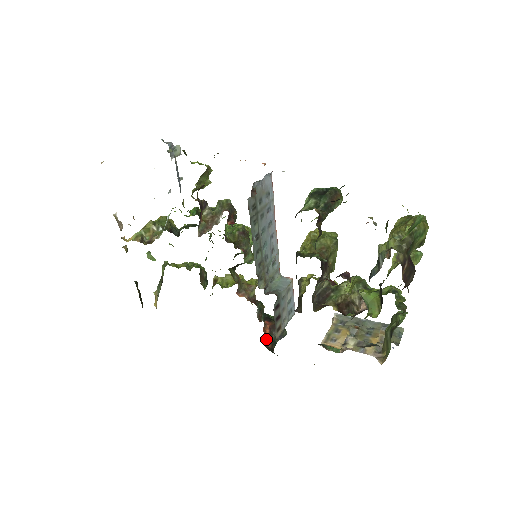
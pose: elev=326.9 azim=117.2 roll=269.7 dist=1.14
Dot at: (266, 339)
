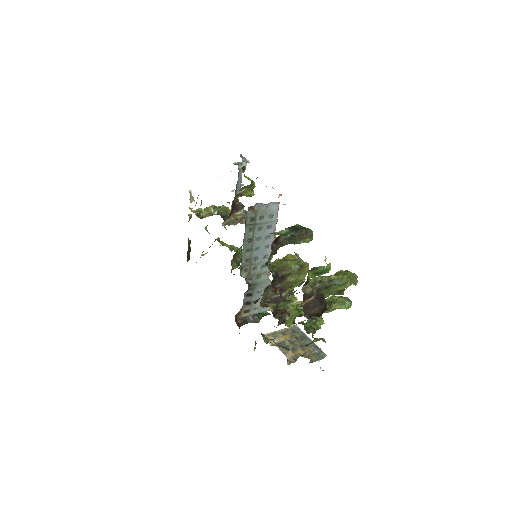
Dot at: (240, 316)
